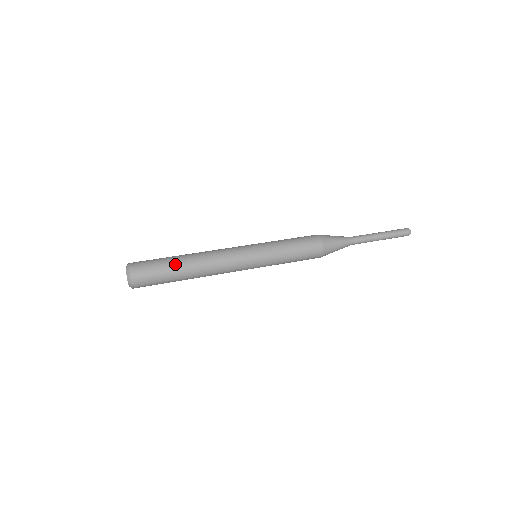
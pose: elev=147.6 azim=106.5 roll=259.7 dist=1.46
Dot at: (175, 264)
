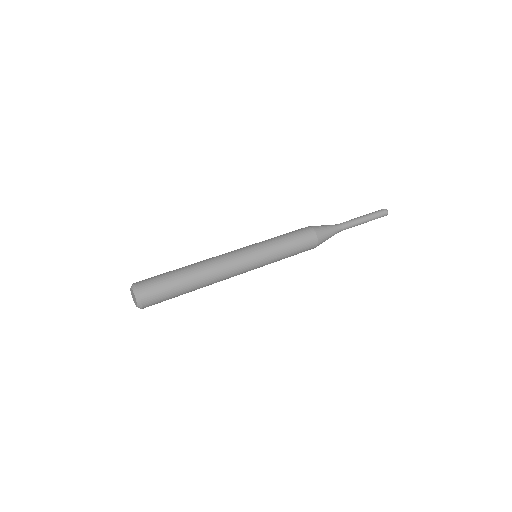
Dot at: (185, 283)
